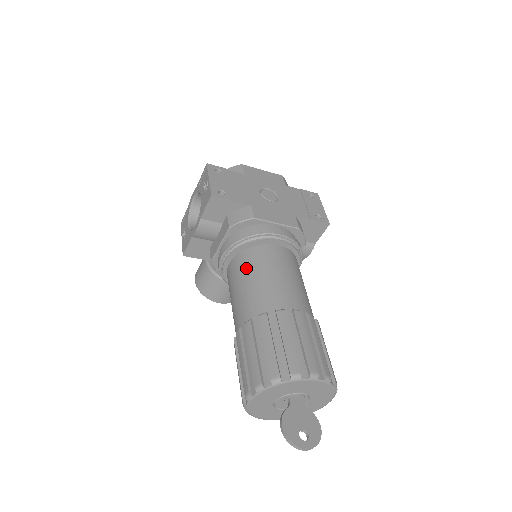
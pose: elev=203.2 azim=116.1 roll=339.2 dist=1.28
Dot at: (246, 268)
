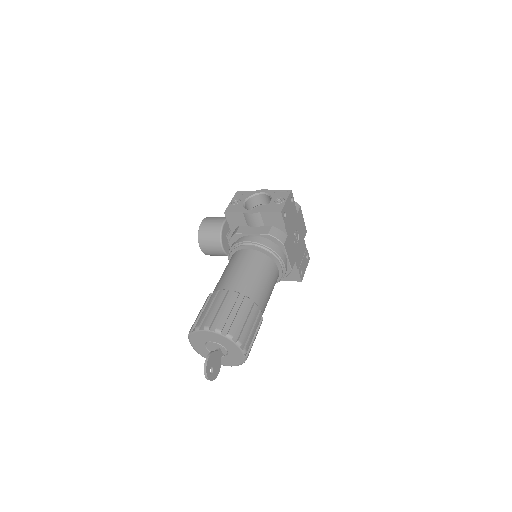
Dot at: (257, 264)
